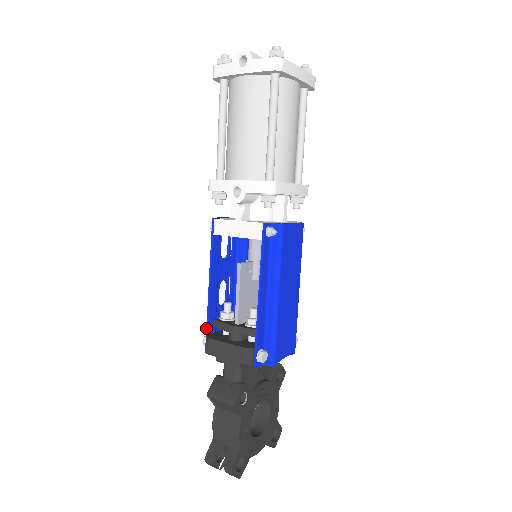
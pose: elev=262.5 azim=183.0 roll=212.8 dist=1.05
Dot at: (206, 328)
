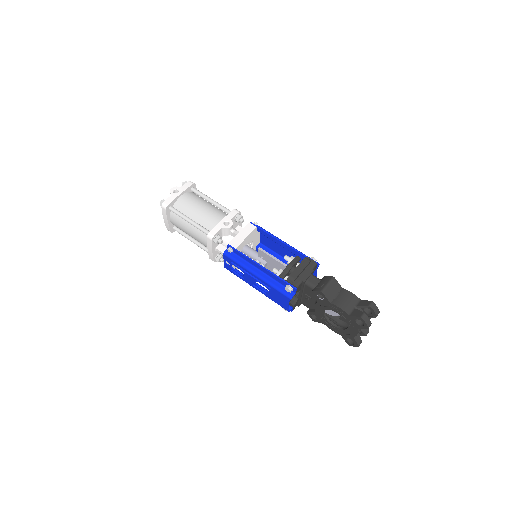
Dot at: (282, 280)
